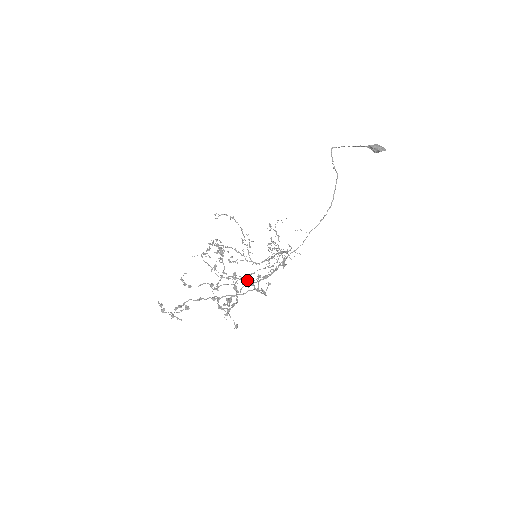
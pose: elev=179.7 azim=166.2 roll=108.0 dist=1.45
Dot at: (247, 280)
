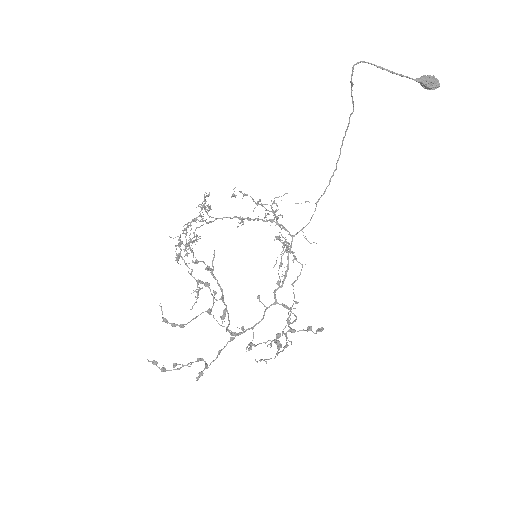
Dot at: (289, 330)
